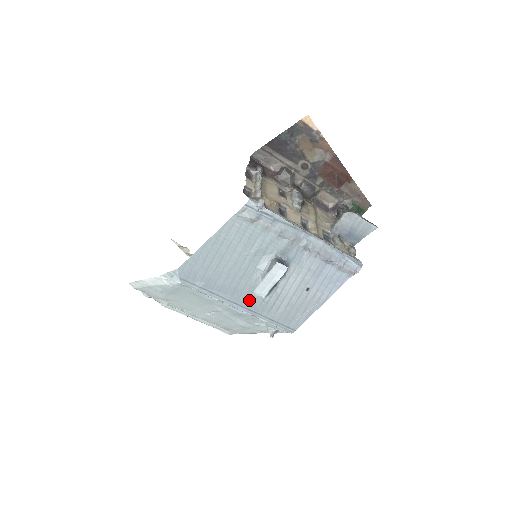
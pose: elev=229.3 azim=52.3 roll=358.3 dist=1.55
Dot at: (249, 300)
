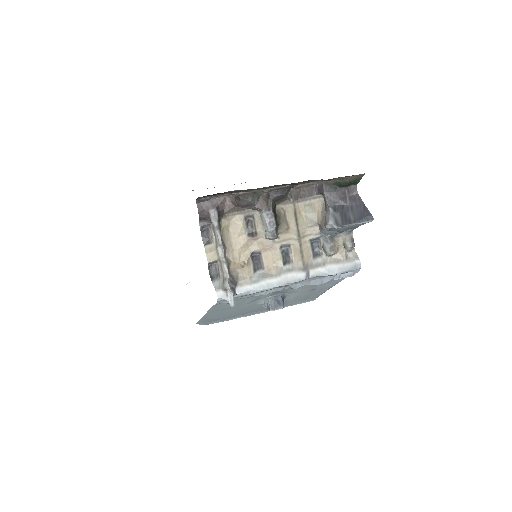
Dot at: (264, 309)
